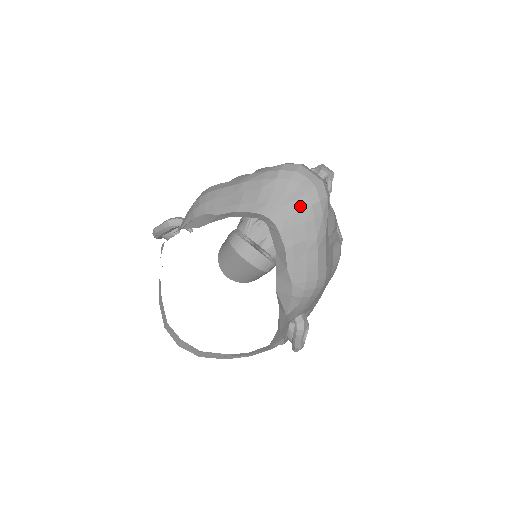
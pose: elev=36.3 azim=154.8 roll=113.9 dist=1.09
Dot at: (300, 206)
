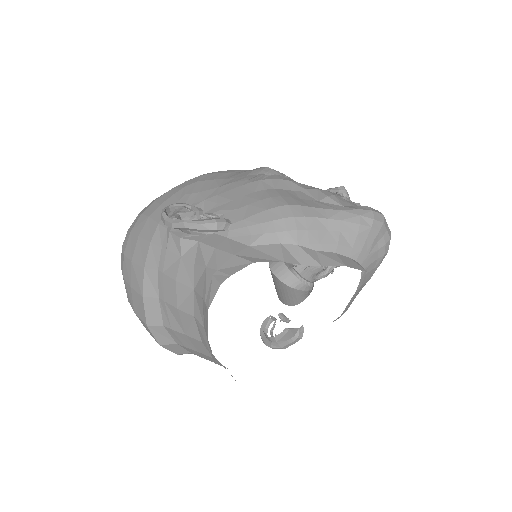
Dot at: (378, 255)
